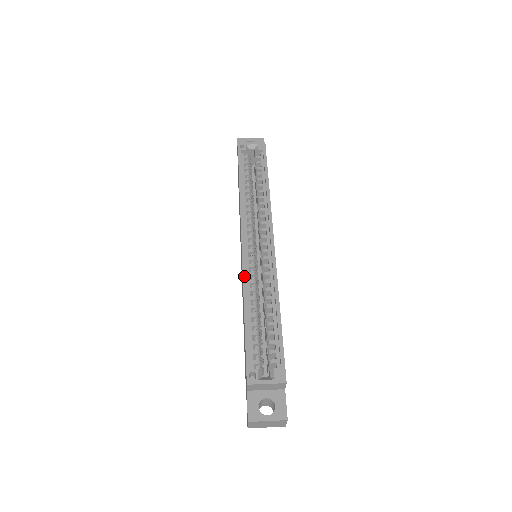
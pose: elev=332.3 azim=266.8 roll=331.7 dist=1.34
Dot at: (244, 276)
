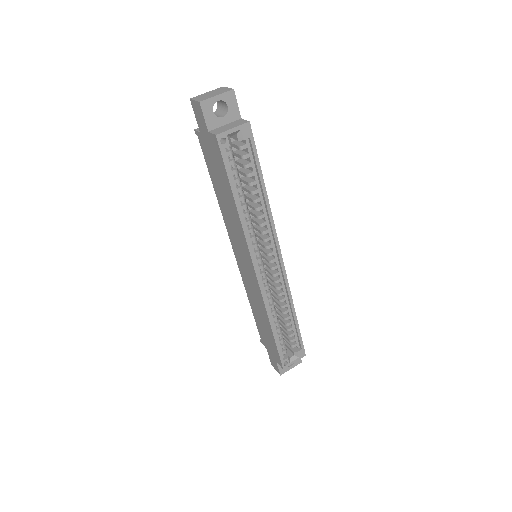
Dot at: (265, 303)
